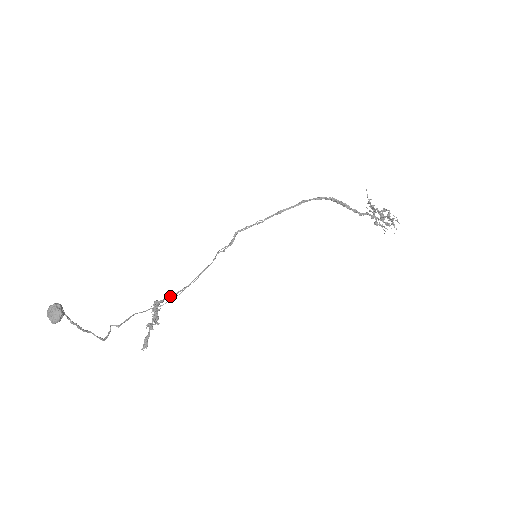
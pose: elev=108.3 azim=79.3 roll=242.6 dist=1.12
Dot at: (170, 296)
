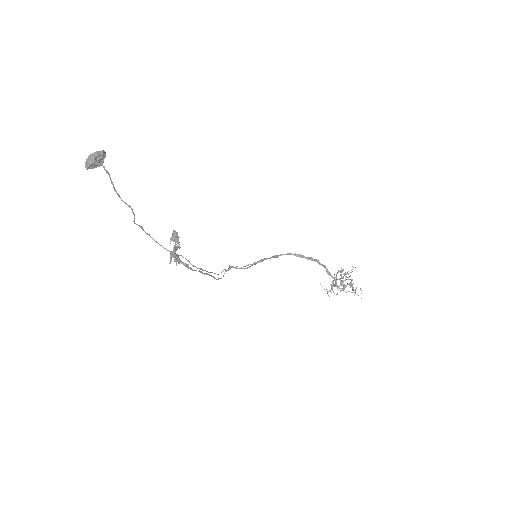
Dot at: (184, 263)
